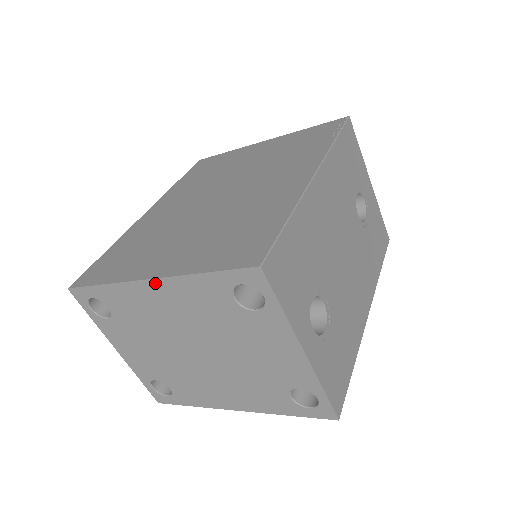
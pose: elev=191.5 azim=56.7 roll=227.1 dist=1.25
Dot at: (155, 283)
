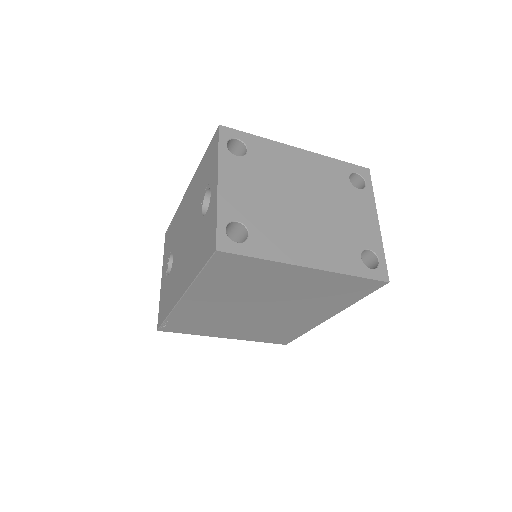
Dot at: (303, 152)
